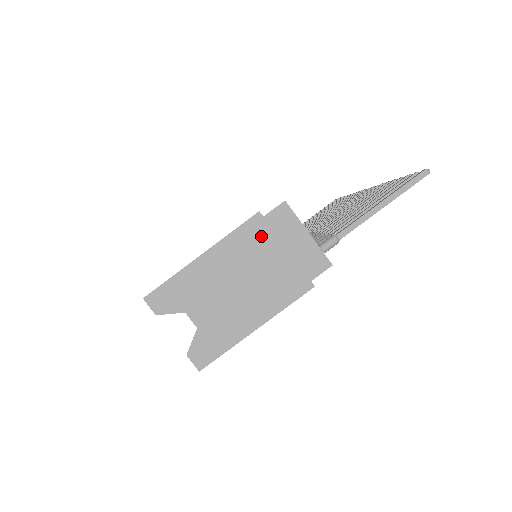
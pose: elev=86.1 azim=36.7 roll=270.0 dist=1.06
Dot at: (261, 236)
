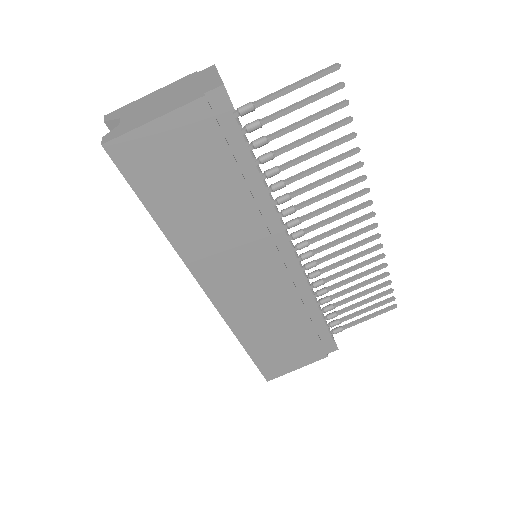
Dot at: (190, 80)
